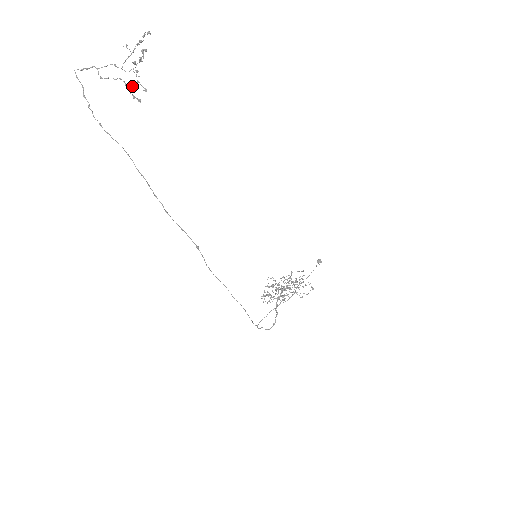
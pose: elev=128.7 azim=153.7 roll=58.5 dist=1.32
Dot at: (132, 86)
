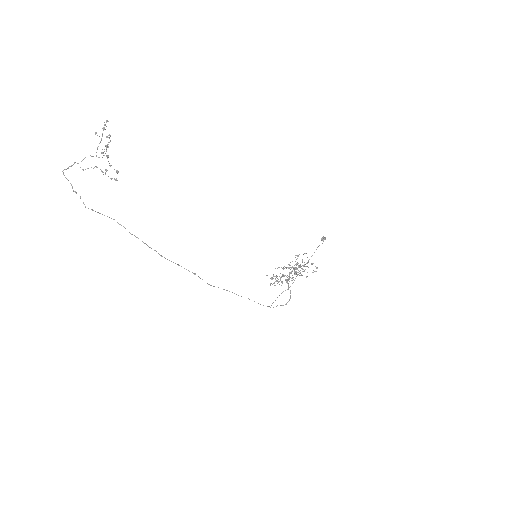
Dot at: (107, 170)
